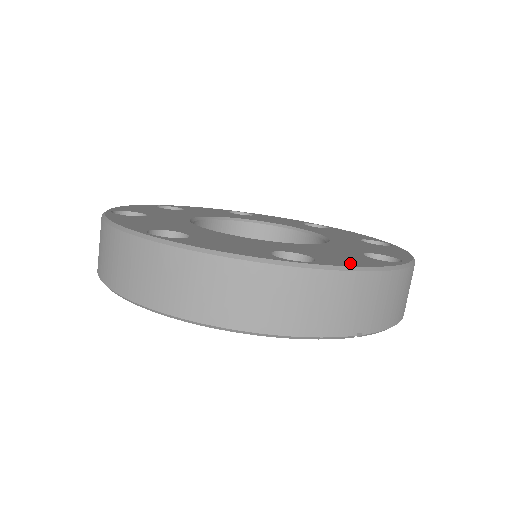
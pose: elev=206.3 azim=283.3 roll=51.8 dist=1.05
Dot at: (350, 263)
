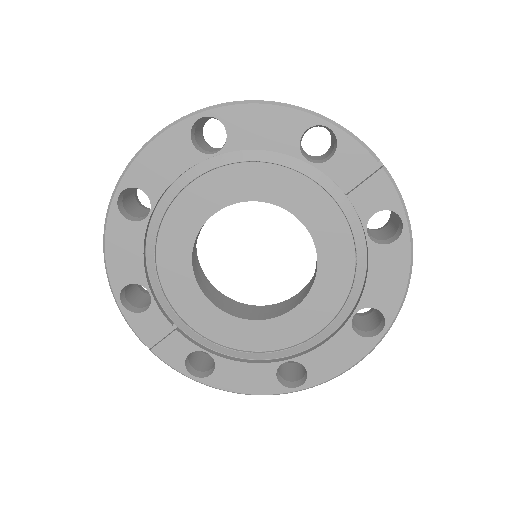
Dot at: occluded
